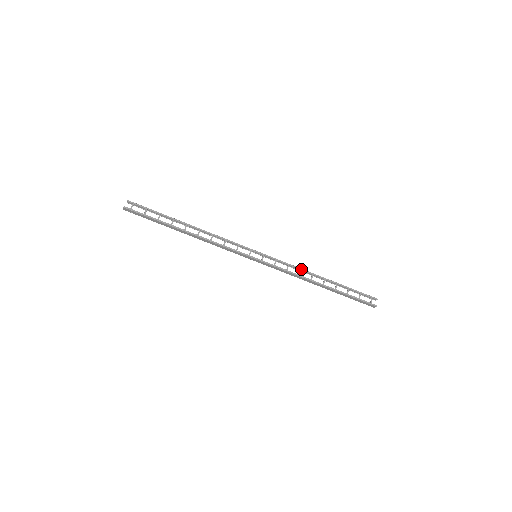
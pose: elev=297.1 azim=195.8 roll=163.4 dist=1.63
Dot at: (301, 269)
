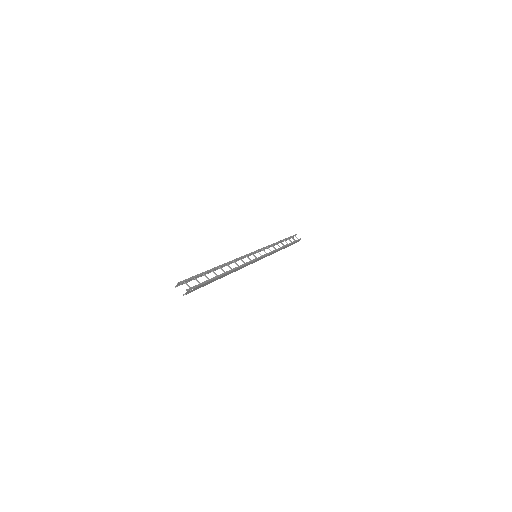
Dot at: (272, 245)
